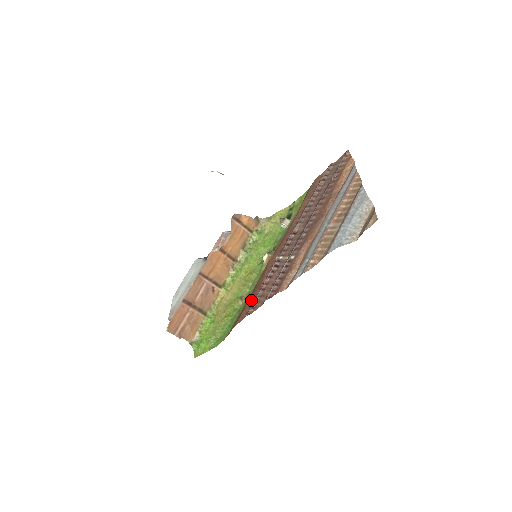
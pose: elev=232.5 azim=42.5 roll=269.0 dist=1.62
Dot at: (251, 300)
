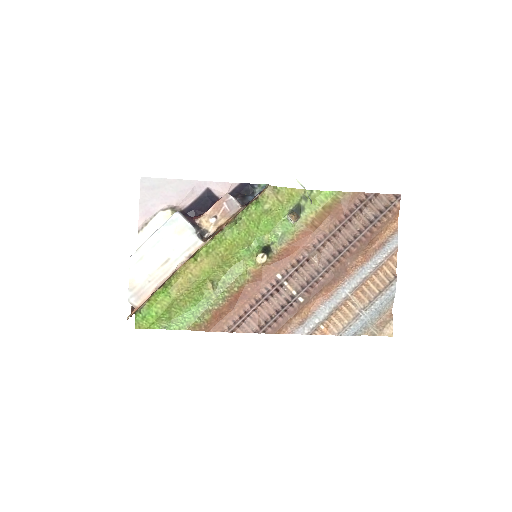
Dot at: (236, 312)
